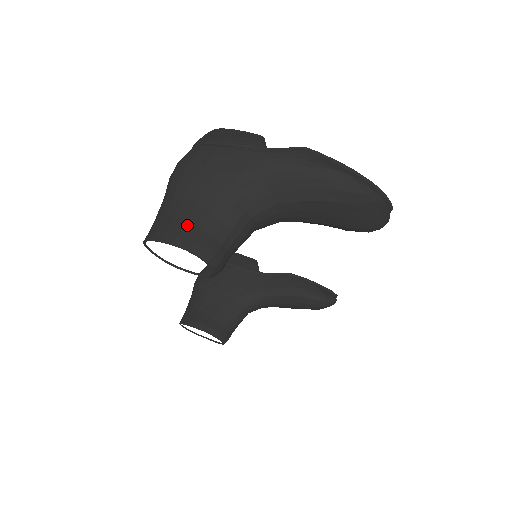
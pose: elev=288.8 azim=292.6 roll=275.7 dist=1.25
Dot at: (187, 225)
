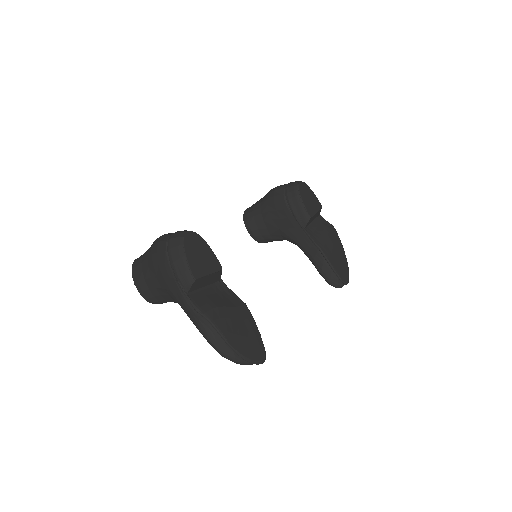
Dot at: (144, 282)
